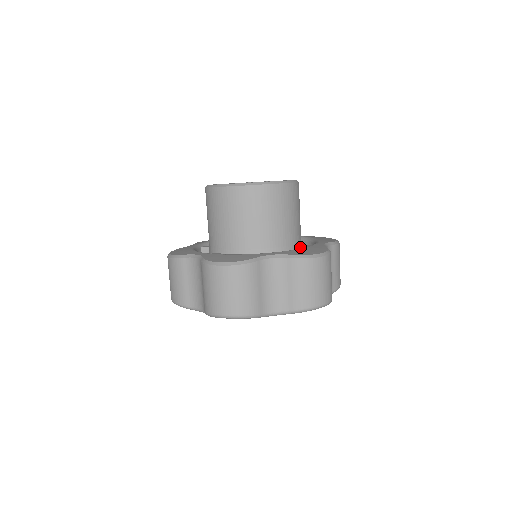
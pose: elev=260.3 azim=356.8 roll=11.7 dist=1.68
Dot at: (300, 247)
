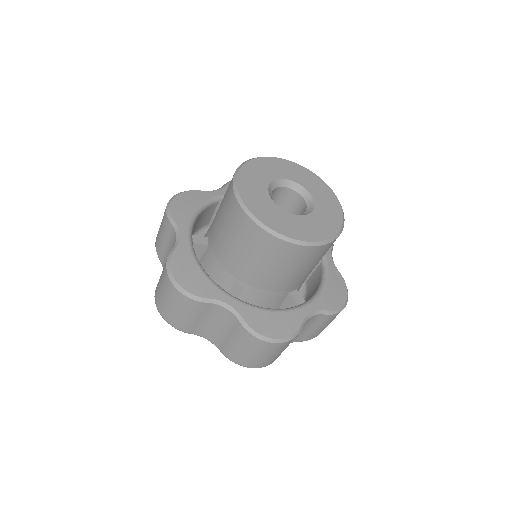
Dot at: (289, 293)
